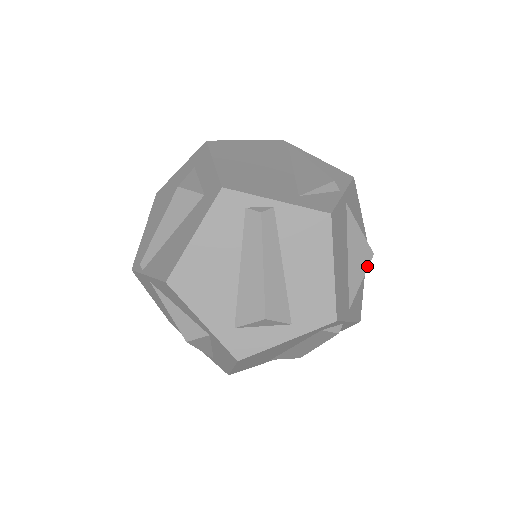
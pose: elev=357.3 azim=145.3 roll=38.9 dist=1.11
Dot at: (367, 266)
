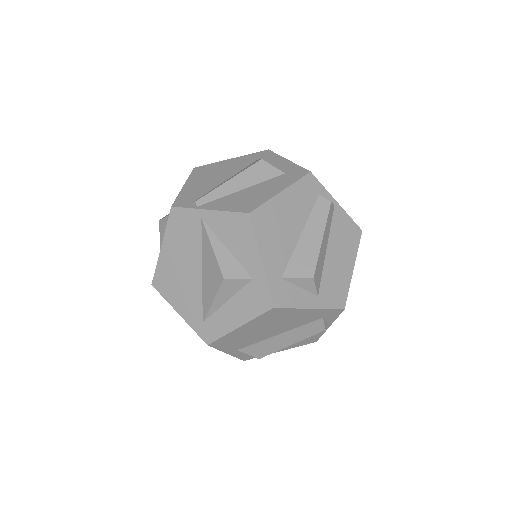
Dot at: occluded
